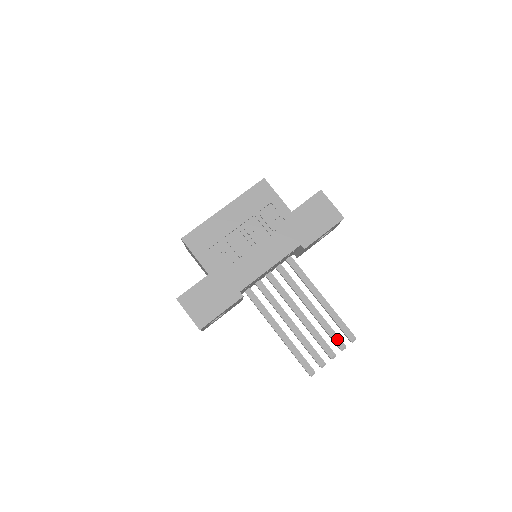
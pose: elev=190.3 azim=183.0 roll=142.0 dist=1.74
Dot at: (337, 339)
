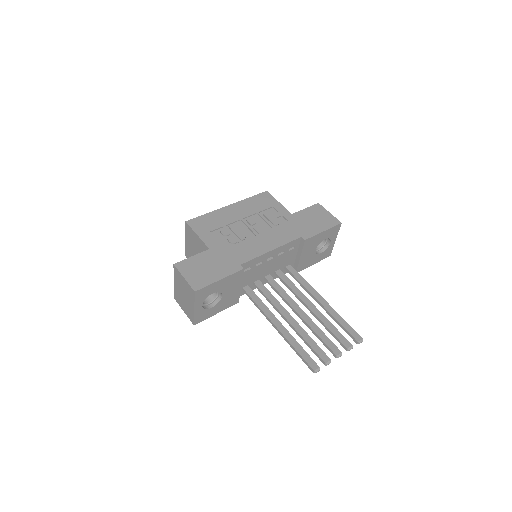
Dot at: (342, 338)
